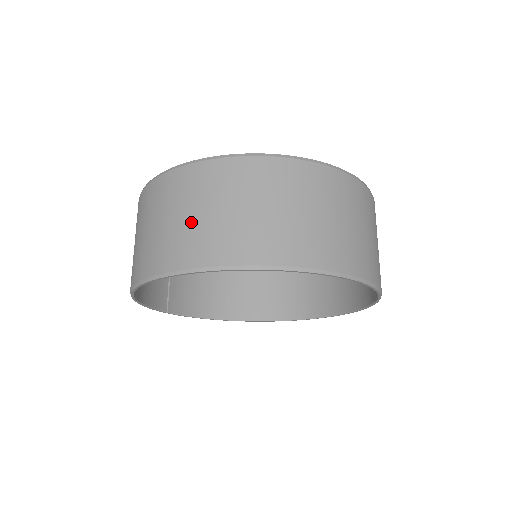
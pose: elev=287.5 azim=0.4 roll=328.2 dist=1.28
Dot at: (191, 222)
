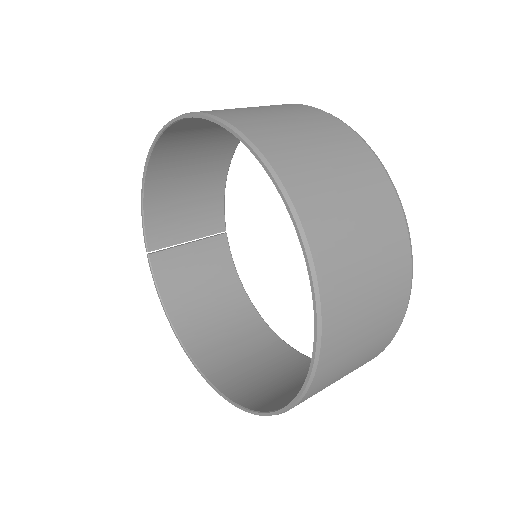
Dot at: (239, 108)
